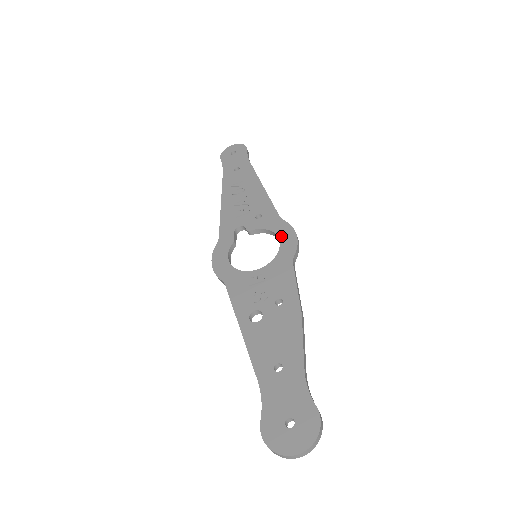
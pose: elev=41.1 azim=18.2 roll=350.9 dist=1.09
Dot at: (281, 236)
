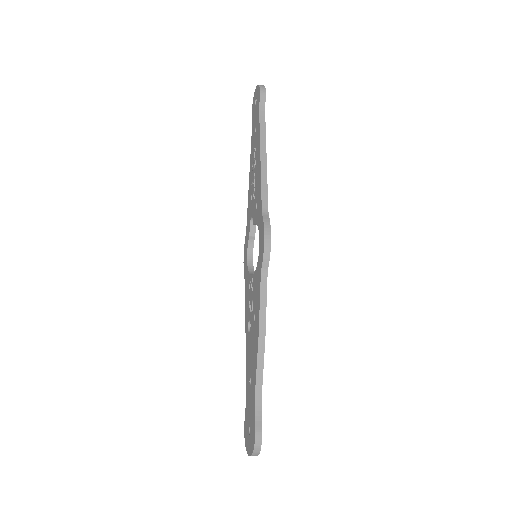
Dot at: (260, 238)
